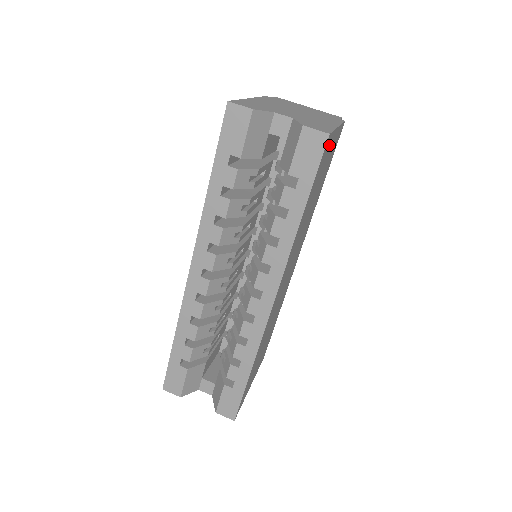
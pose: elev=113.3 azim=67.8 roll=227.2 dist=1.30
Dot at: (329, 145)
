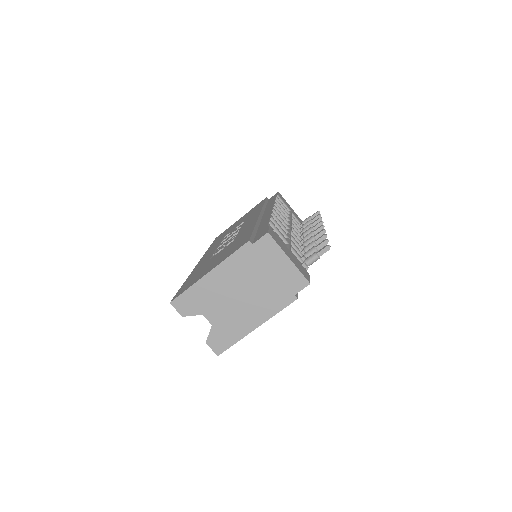
Dot at: occluded
